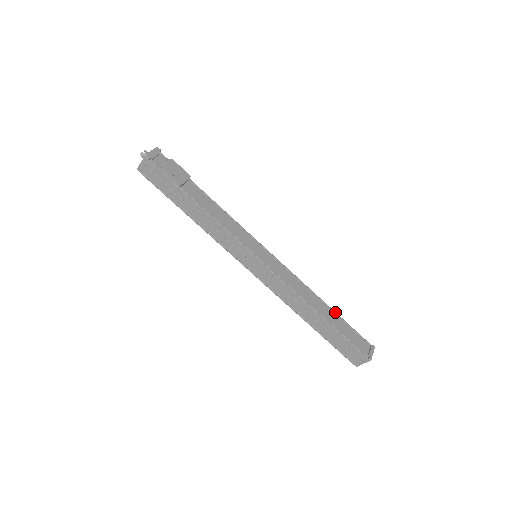
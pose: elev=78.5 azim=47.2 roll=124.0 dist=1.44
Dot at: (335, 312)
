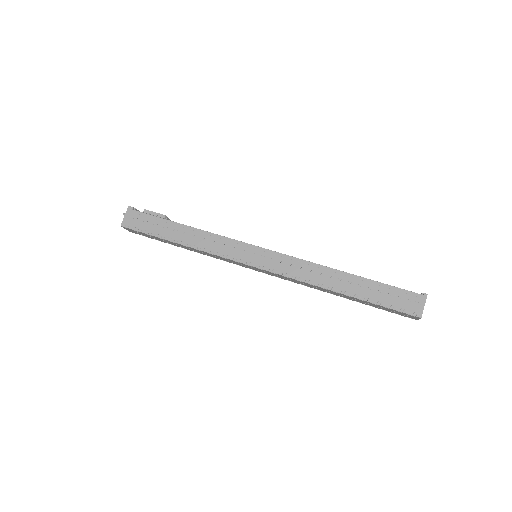
Dot at: occluded
